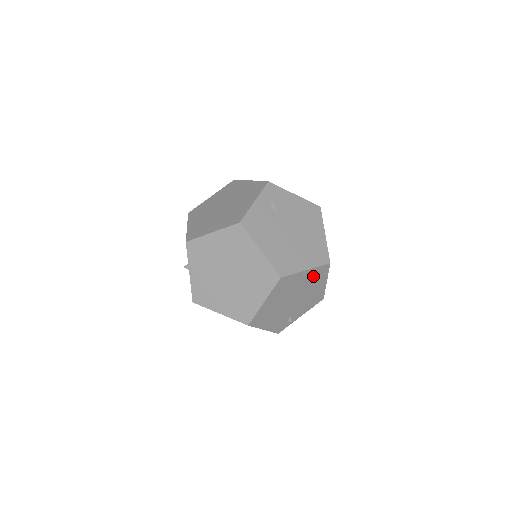
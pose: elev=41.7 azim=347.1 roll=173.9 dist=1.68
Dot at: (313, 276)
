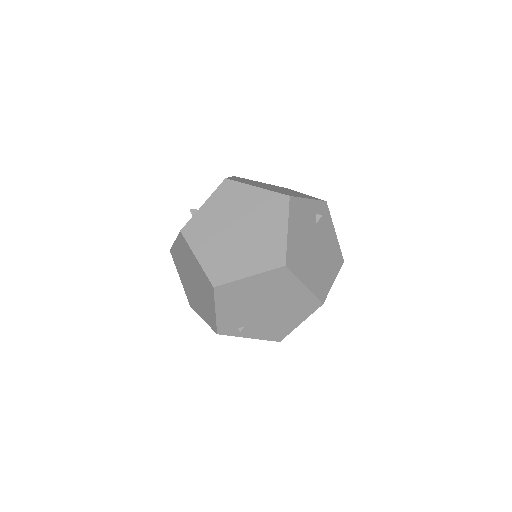
Dot at: (301, 301)
